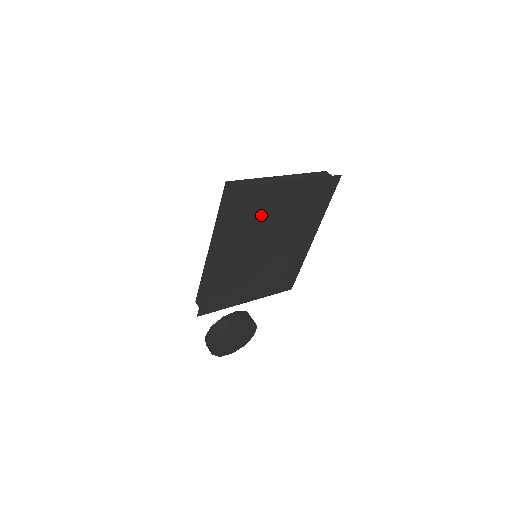
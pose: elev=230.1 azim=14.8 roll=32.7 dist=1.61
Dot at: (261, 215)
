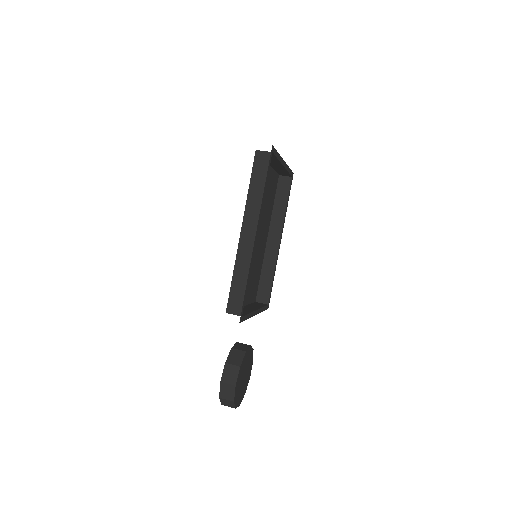
Dot at: occluded
